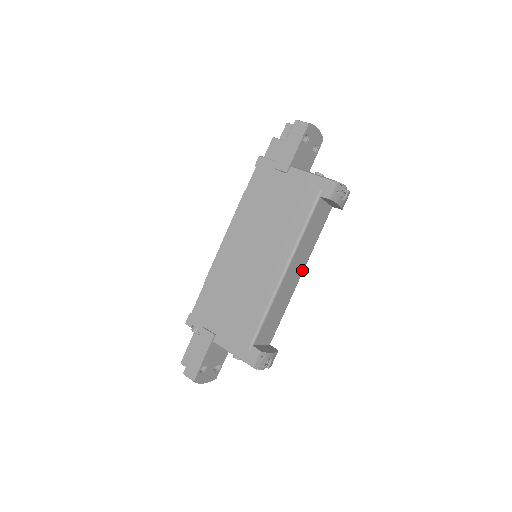
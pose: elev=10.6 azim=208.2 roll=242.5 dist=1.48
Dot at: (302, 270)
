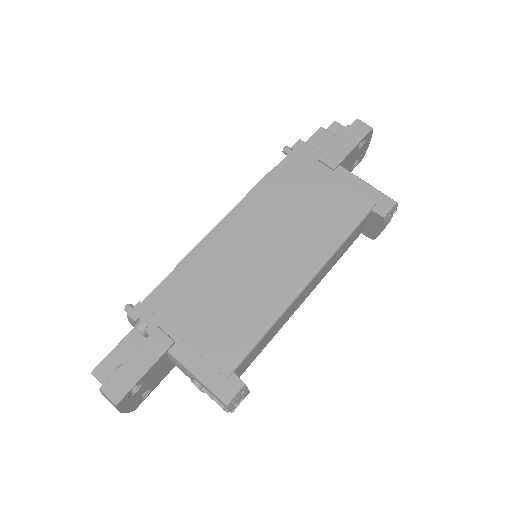
Dot at: (309, 294)
